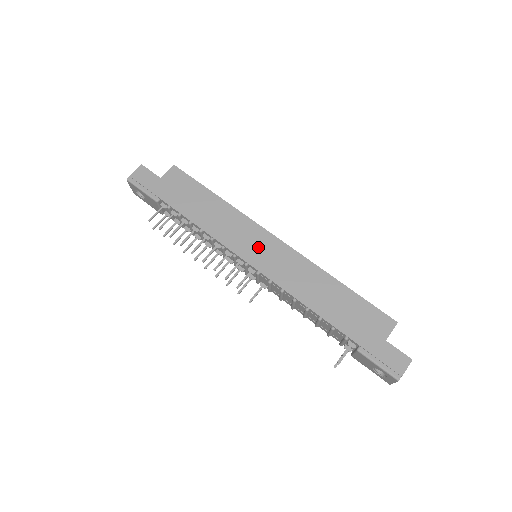
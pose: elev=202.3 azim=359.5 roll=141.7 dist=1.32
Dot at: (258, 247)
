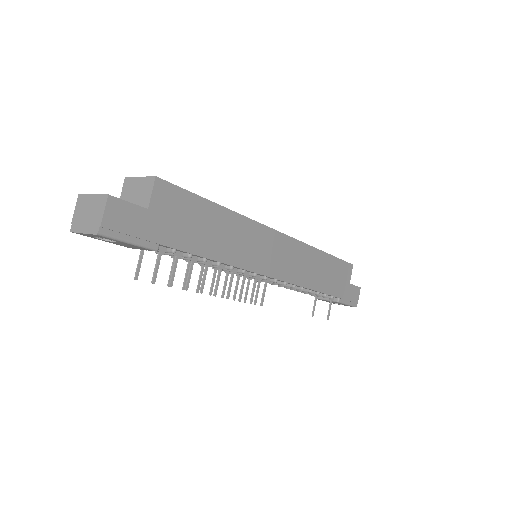
Dot at: (272, 254)
